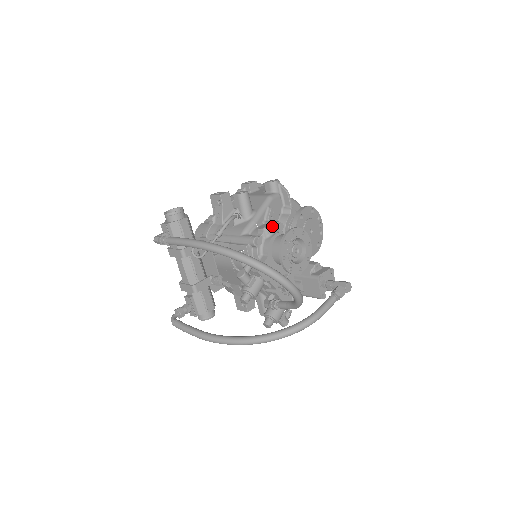
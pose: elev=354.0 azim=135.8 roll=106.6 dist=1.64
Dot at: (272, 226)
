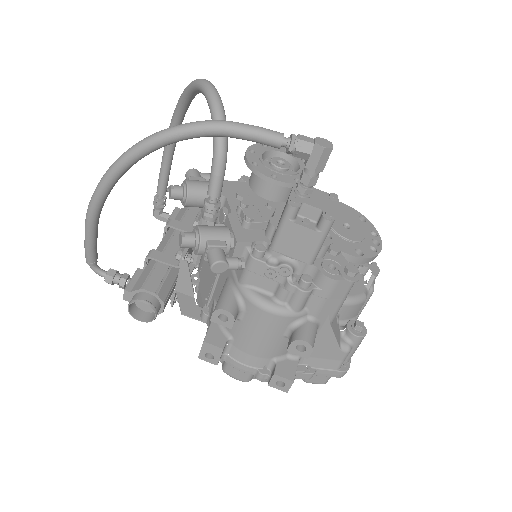
Dot at: occluded
